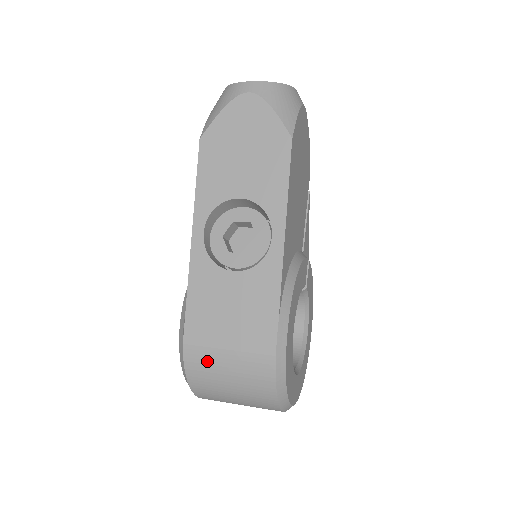
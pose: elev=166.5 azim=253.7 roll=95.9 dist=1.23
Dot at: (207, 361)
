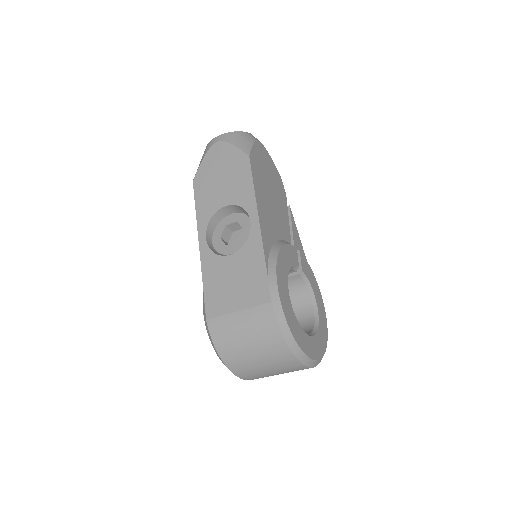
Dot at: (226, 327)
